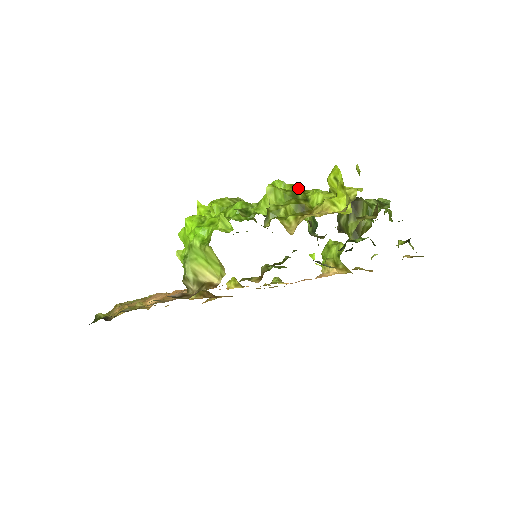
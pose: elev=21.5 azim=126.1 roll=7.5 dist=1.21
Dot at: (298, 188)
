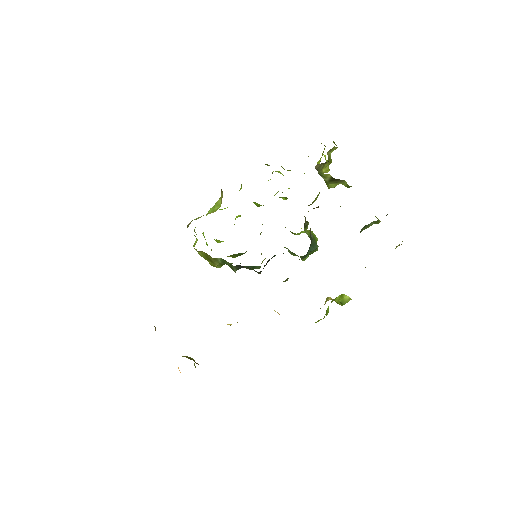
Dot at: occluded
